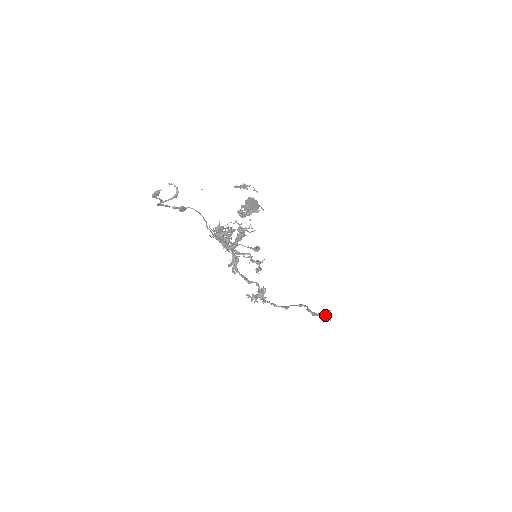
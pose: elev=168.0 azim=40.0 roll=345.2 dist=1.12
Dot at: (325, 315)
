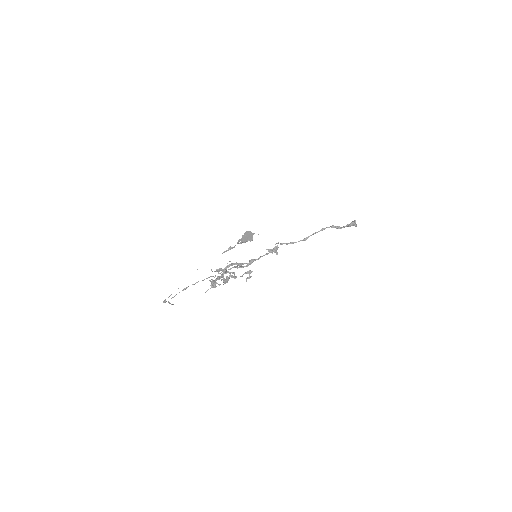
Dot at: occluded
